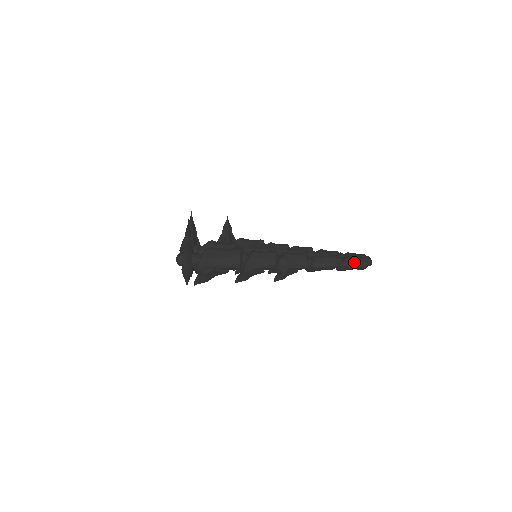
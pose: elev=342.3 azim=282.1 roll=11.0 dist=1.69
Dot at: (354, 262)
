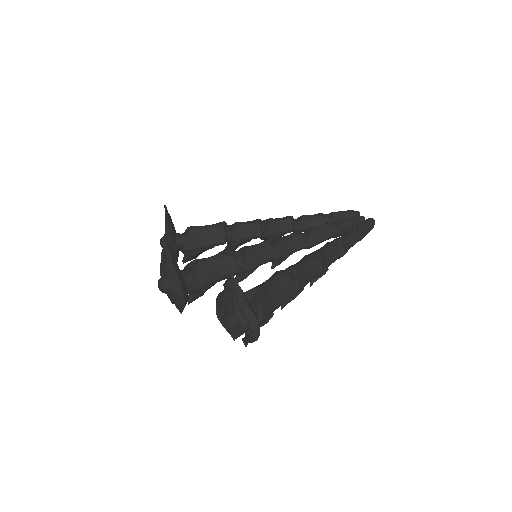
Dot at: (367, 229)
